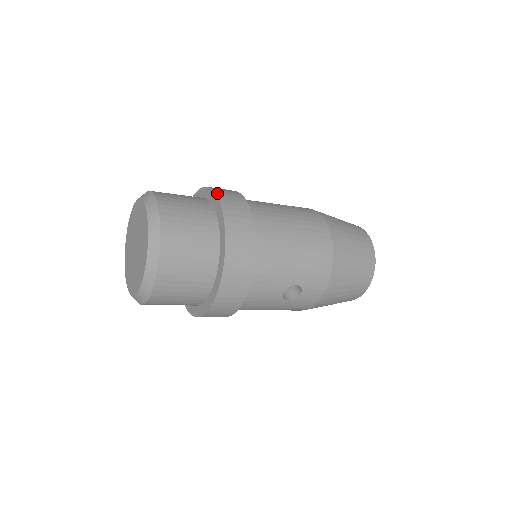
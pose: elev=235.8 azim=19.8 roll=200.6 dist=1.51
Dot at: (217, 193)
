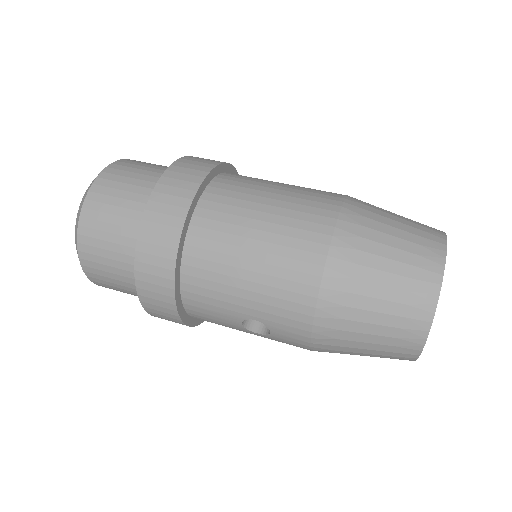
Dot at: (166, 173)
